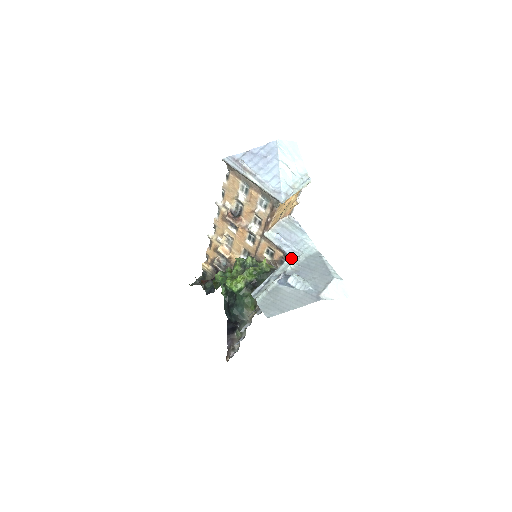
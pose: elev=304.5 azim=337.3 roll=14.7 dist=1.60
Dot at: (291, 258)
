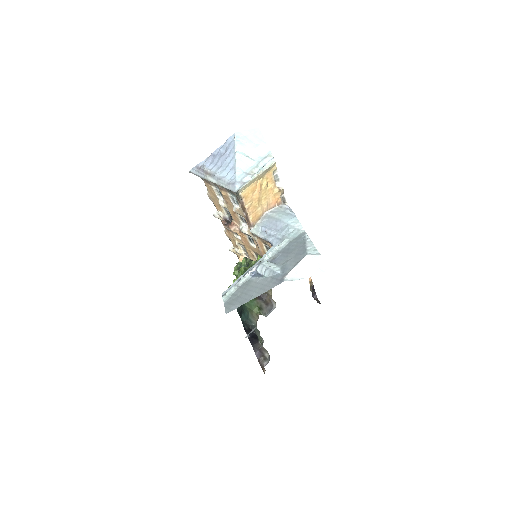
Dot at: (274, 247)
